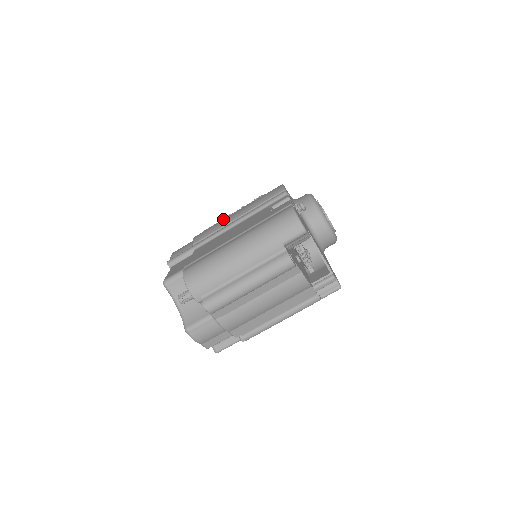
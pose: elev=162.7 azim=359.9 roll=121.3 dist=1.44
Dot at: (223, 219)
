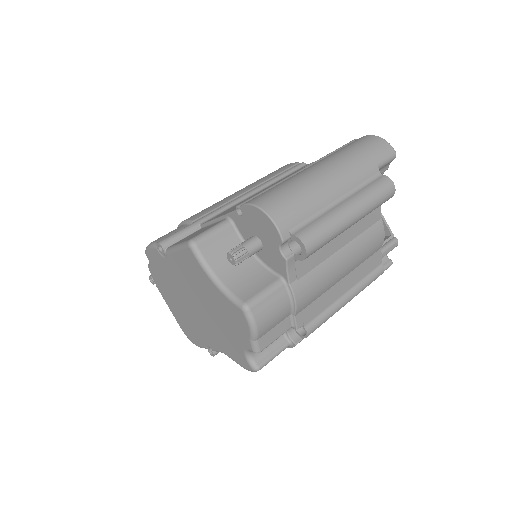
Dot at: occluded
